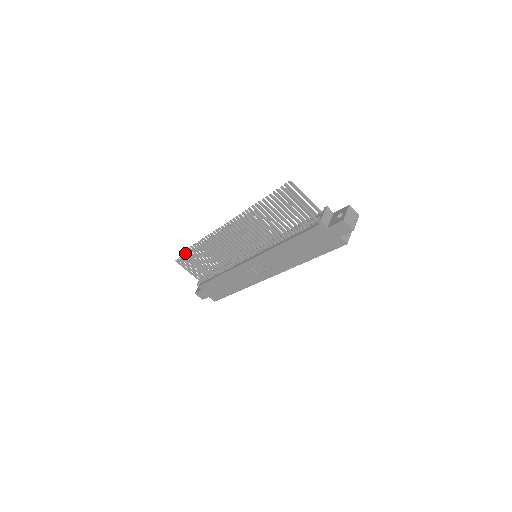
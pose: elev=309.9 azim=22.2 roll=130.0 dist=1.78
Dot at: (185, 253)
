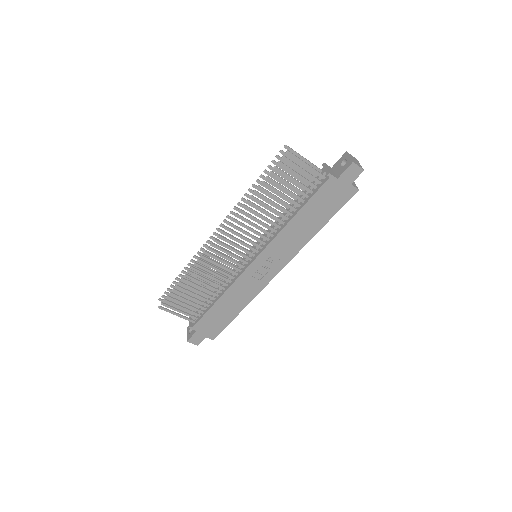
Dot at: (165, 296)
